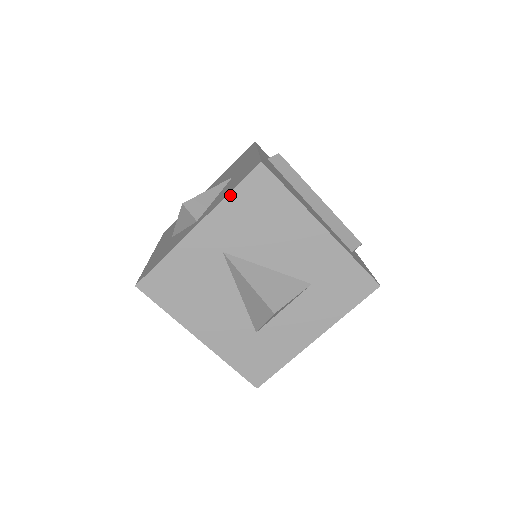
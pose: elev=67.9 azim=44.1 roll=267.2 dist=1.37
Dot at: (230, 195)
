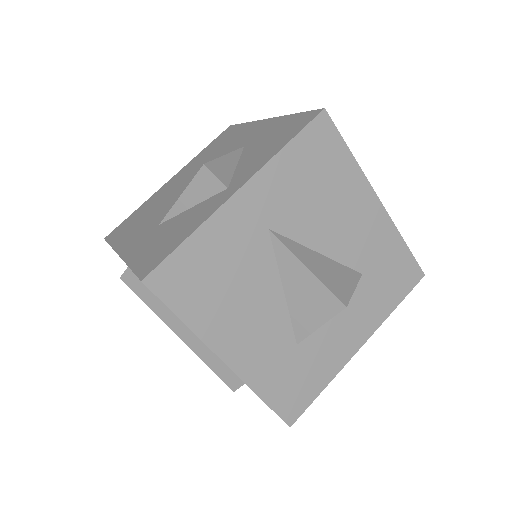
Dot at: (285, 148)
